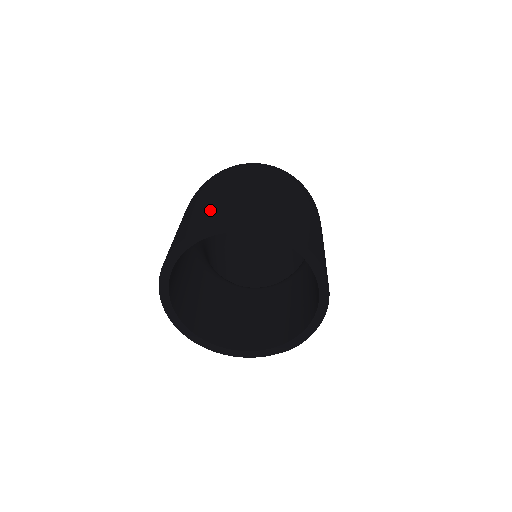
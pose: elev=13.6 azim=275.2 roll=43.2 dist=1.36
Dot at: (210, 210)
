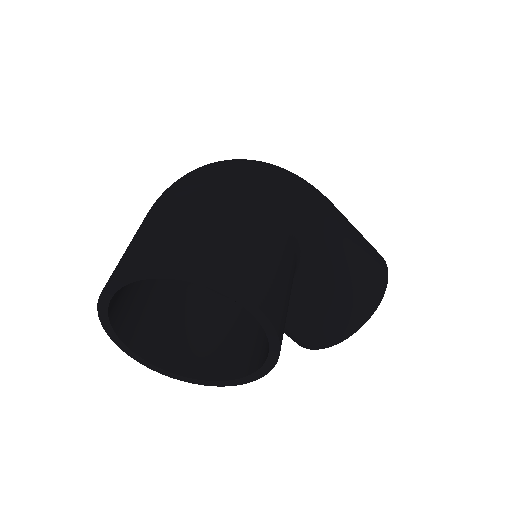
Dot at: occluded
